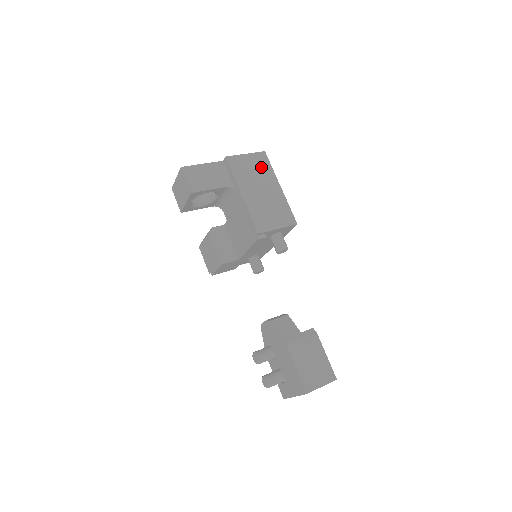
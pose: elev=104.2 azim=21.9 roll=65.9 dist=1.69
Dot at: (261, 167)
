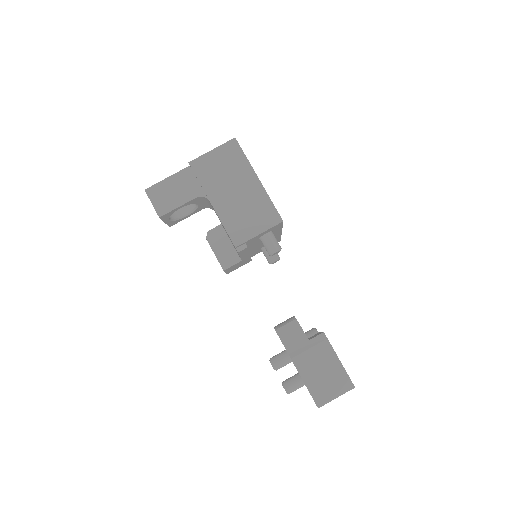
Dot at: (232, 161)
